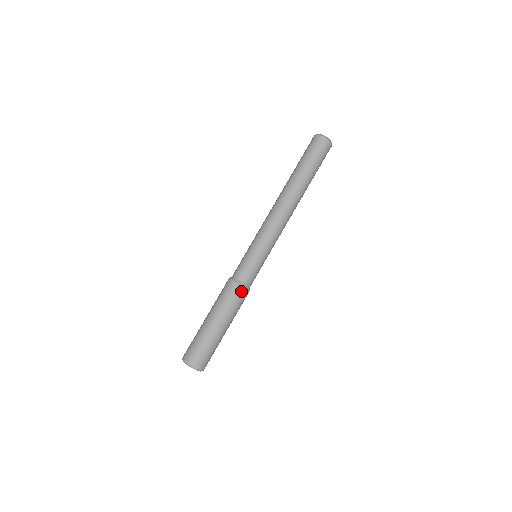
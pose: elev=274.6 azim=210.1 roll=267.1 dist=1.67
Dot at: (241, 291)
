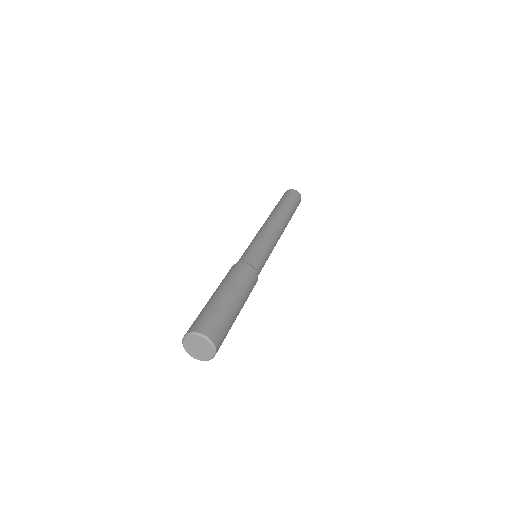
Dot at: (250, 270)
